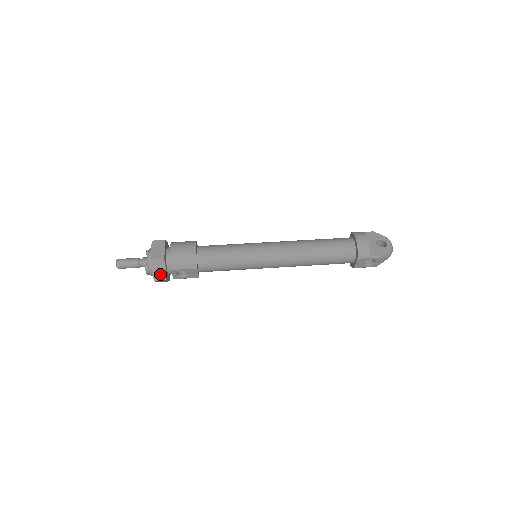
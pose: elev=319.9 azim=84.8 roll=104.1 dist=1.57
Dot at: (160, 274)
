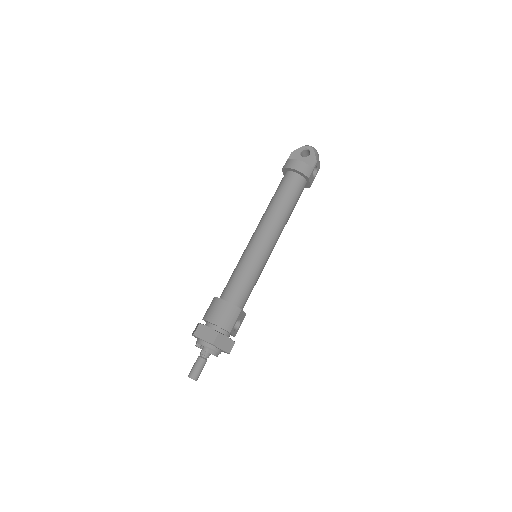
Dot at: (228, 344)
